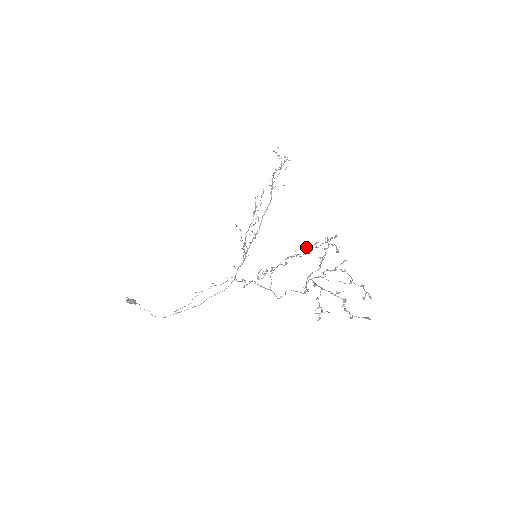
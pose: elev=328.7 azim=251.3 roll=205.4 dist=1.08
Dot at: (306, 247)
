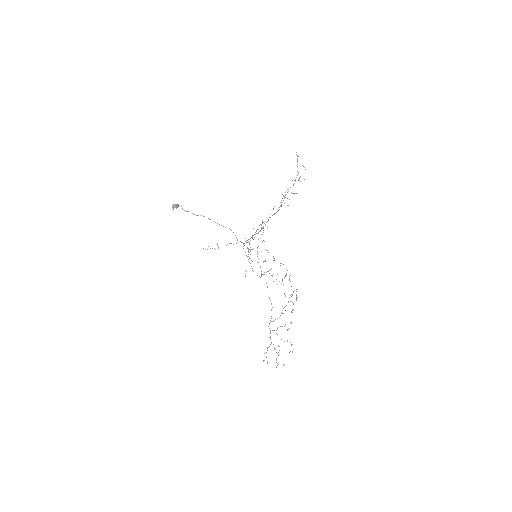
Dot at: occluded
